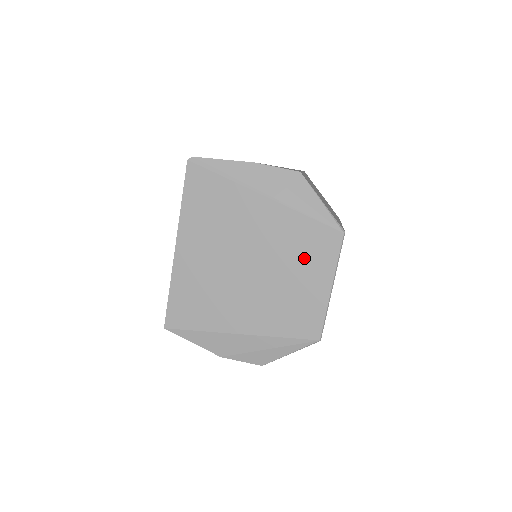
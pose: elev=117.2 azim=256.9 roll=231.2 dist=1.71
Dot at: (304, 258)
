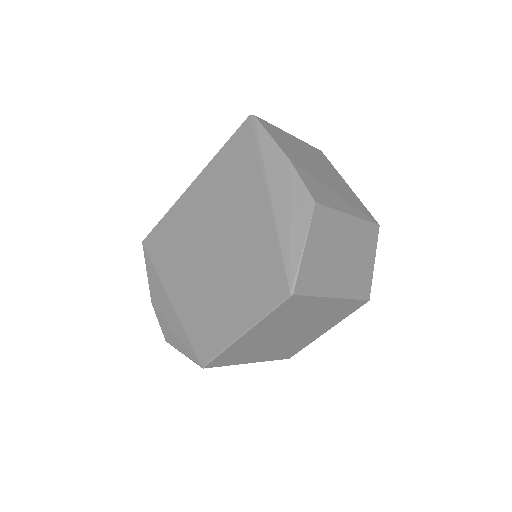
Dot at: (248, 283)
